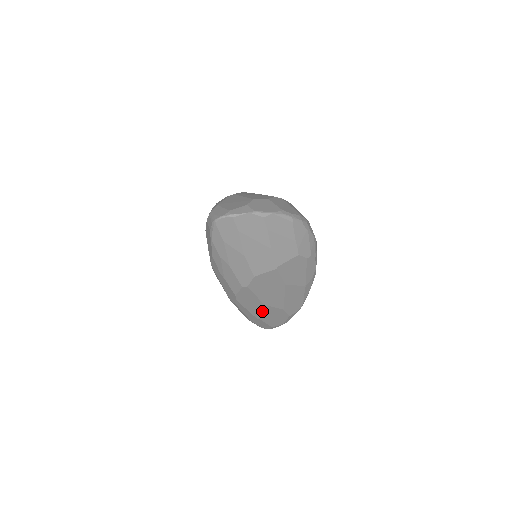
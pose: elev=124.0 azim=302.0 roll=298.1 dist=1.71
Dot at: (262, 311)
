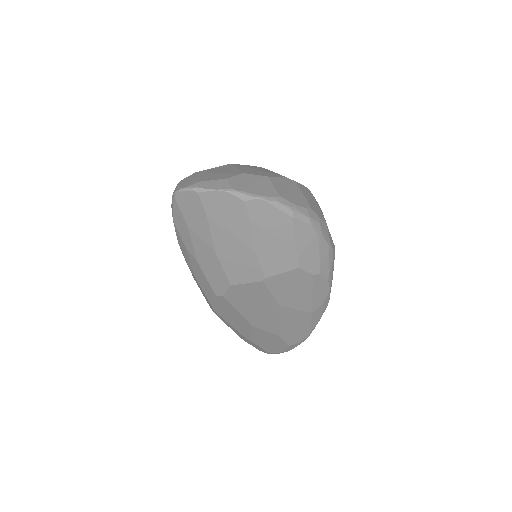
Dot at: (250, 331)
